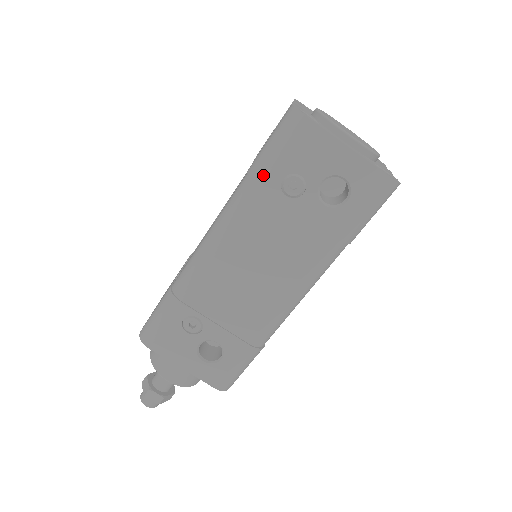
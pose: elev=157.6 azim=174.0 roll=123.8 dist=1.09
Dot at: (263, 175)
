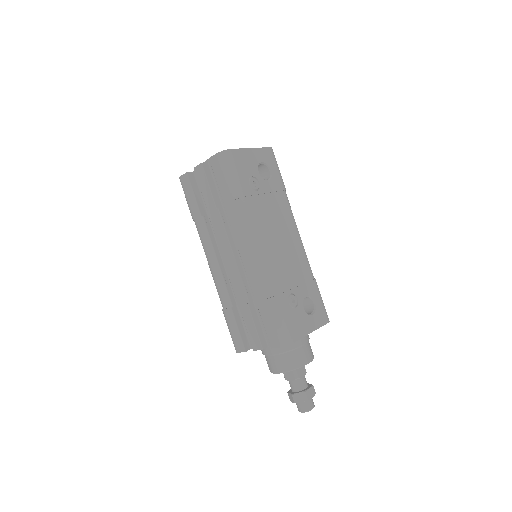
Dot at: (243, 191)
